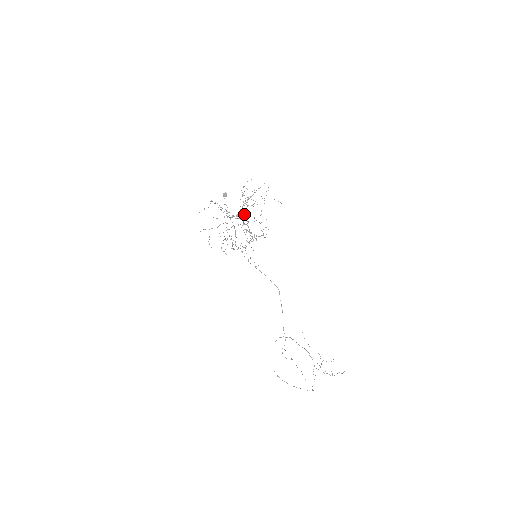
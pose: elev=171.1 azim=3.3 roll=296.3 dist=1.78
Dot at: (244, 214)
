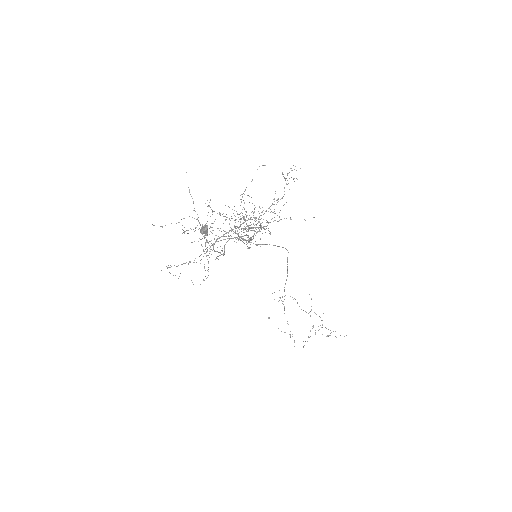
Dot at: (241, 229)
